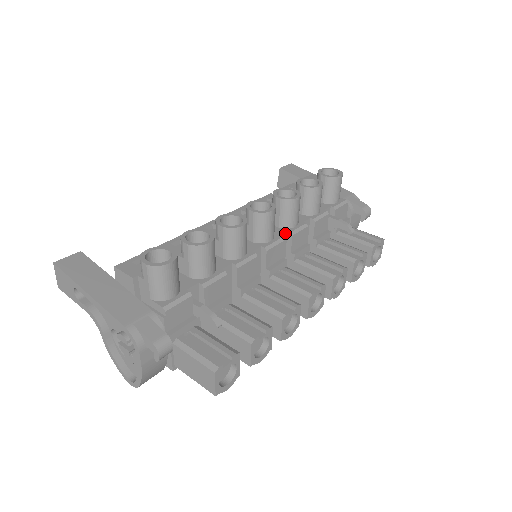
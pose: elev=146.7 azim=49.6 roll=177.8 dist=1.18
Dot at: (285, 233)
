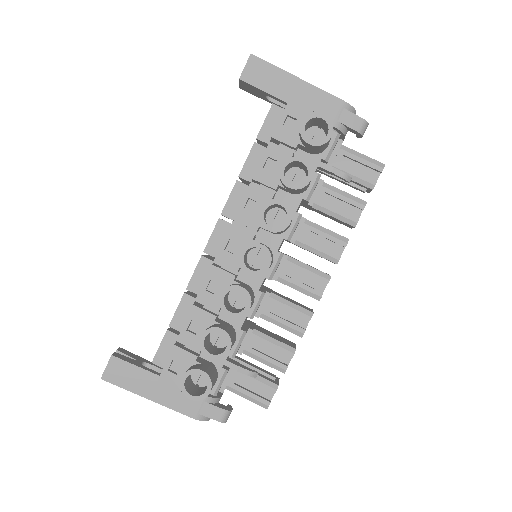
Dot at: occluded
